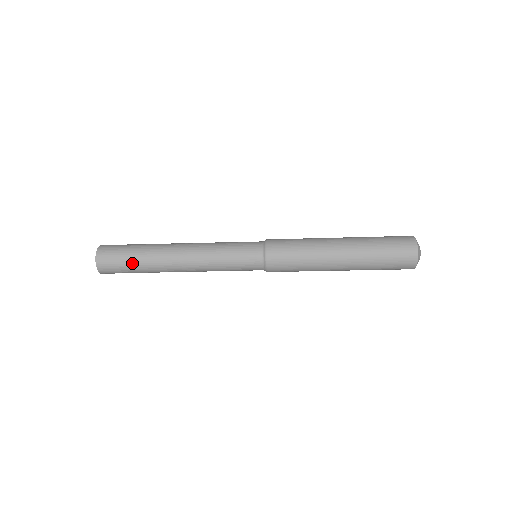
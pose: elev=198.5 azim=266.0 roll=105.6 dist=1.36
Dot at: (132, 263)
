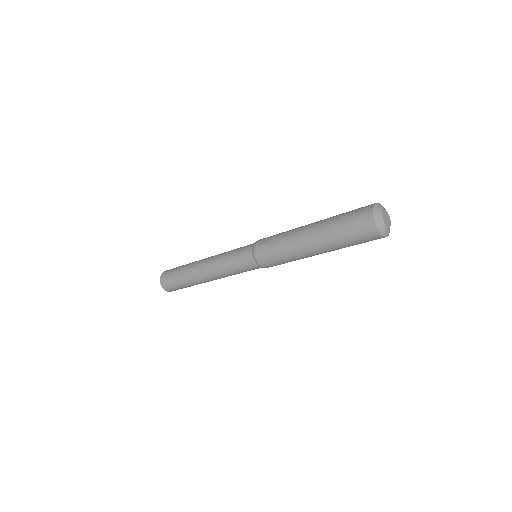
Dot at: (179, 281)
